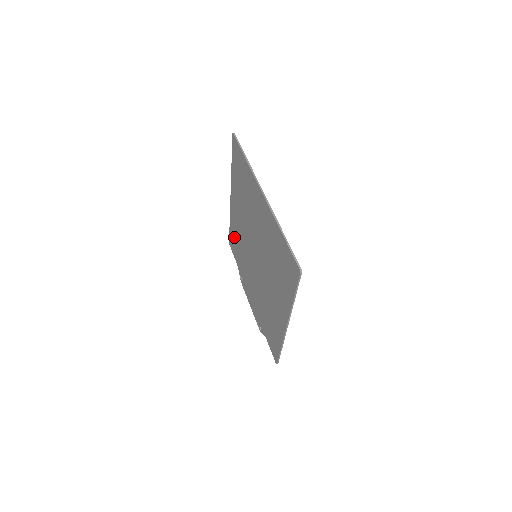
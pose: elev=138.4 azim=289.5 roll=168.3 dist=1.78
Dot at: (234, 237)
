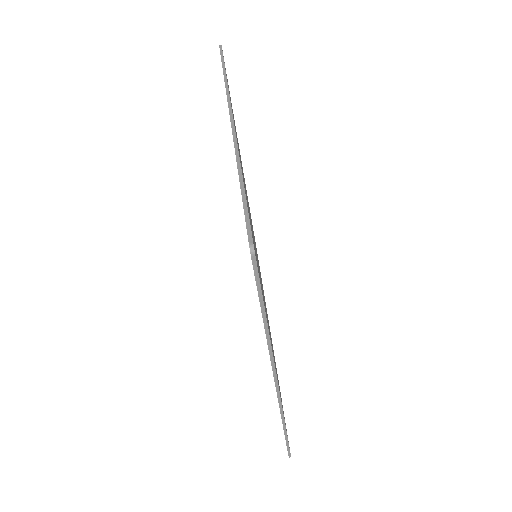
Dot at: occluded
